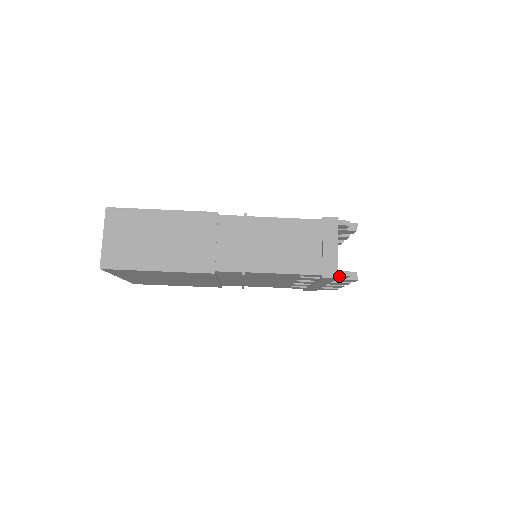
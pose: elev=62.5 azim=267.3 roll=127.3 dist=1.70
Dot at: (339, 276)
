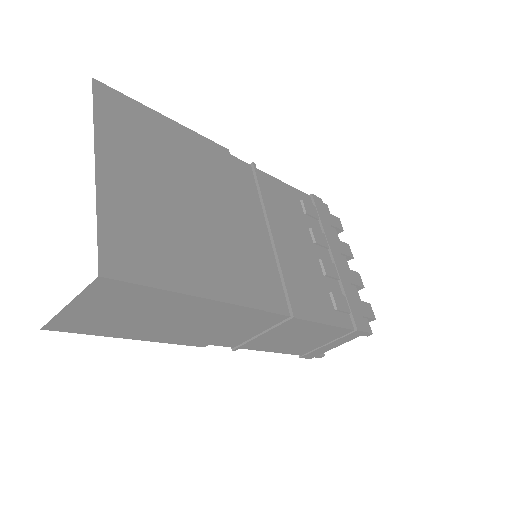
Dot at: occluded
